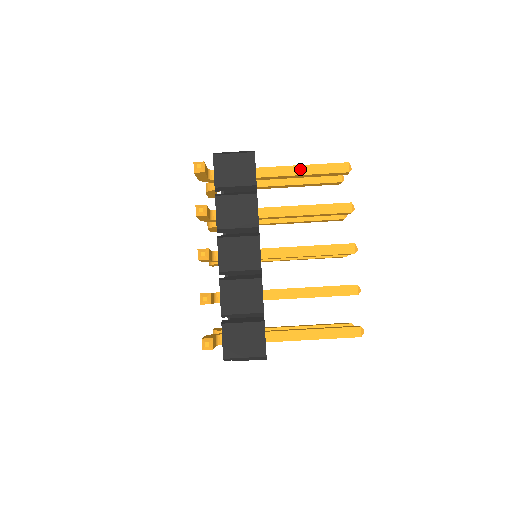
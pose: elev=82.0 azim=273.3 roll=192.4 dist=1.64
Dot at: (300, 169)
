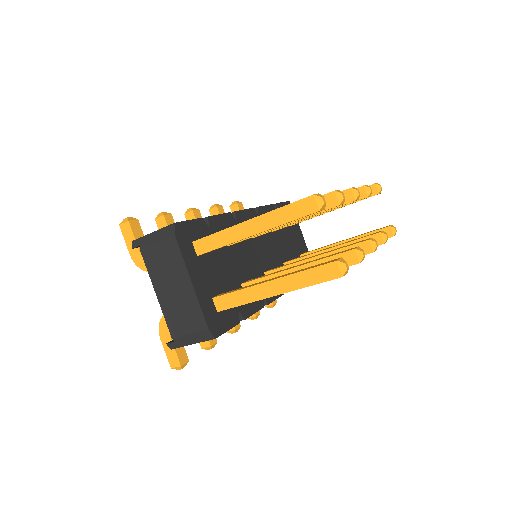
Dot at: (274, 295)
